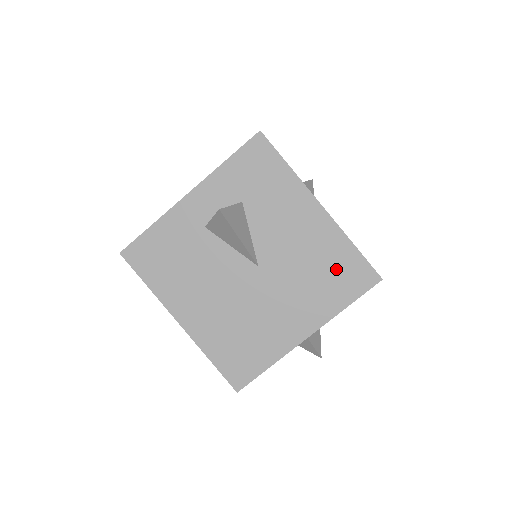
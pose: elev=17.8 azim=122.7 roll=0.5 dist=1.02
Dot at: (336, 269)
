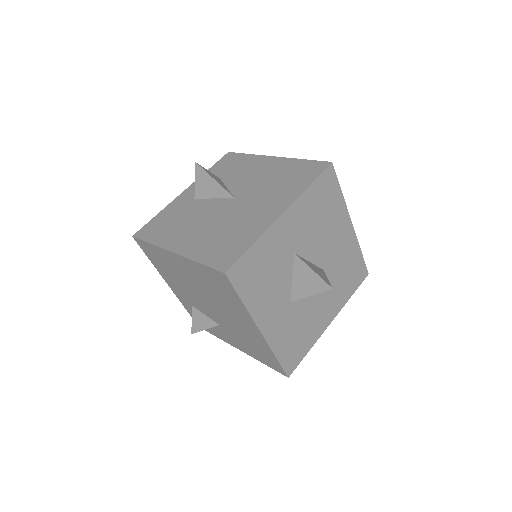
Dot at: (294, 174)
